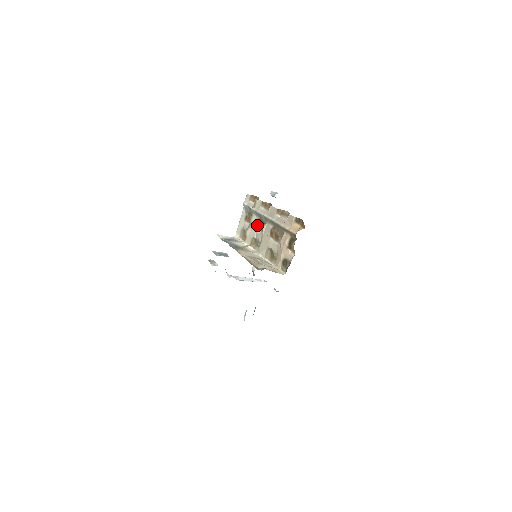
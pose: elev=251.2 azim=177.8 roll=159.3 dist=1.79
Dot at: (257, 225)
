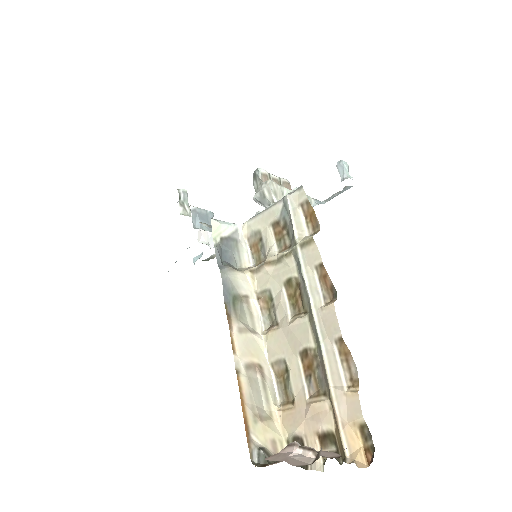
Dot at: (288, 284)
